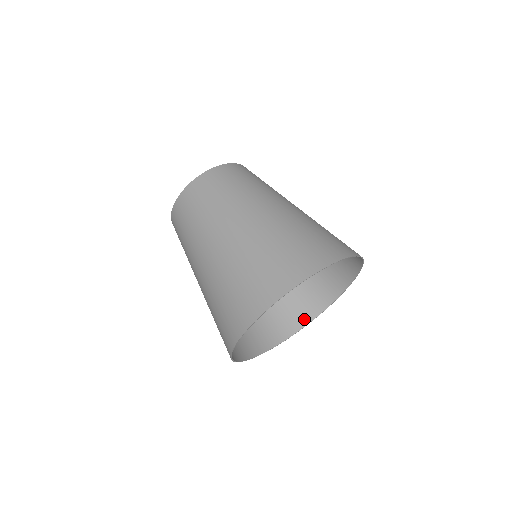
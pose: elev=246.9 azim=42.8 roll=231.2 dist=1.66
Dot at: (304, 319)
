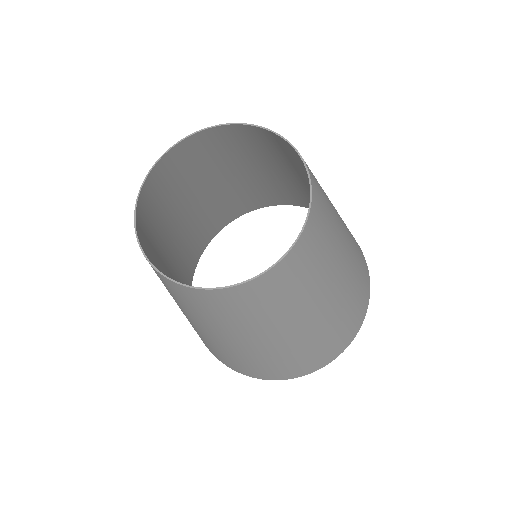
Dot at: (248, 210)
